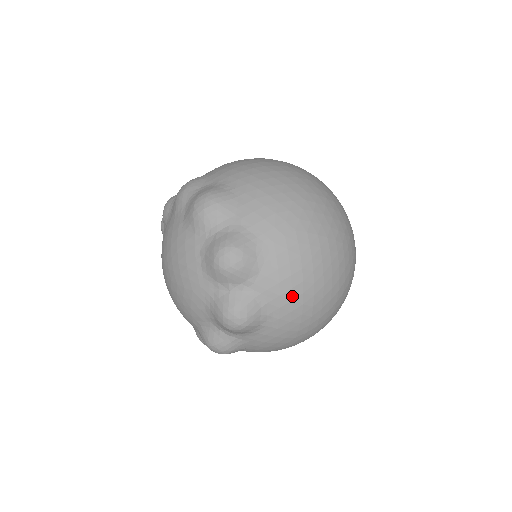
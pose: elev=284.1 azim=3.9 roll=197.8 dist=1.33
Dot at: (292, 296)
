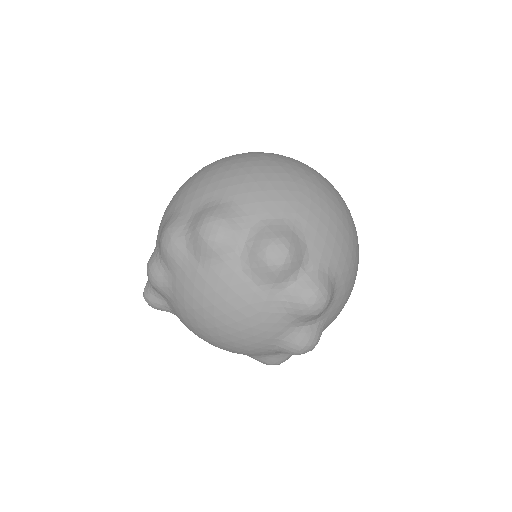
Dot at: (339, 246)
